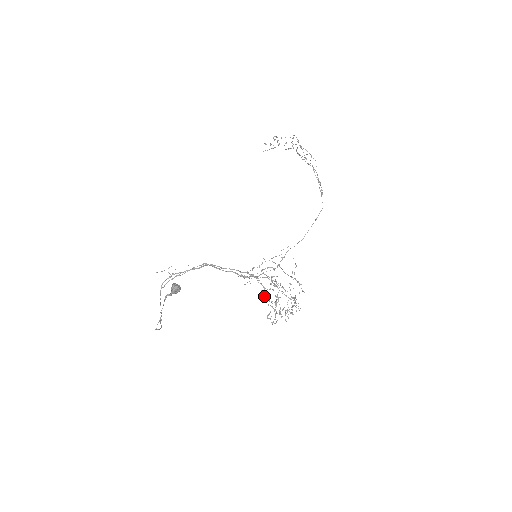
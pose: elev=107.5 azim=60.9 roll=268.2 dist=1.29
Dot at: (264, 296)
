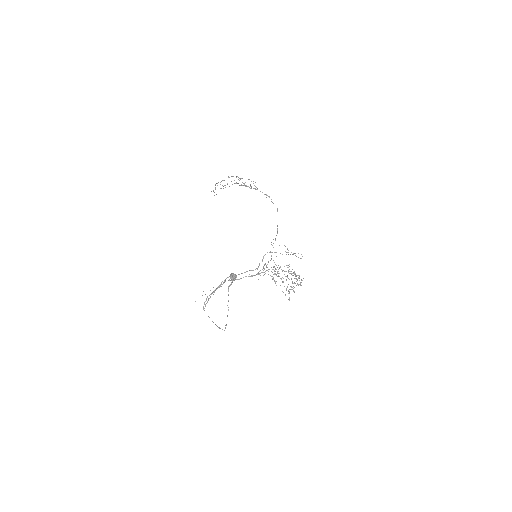
Dot at: (275, 282)
